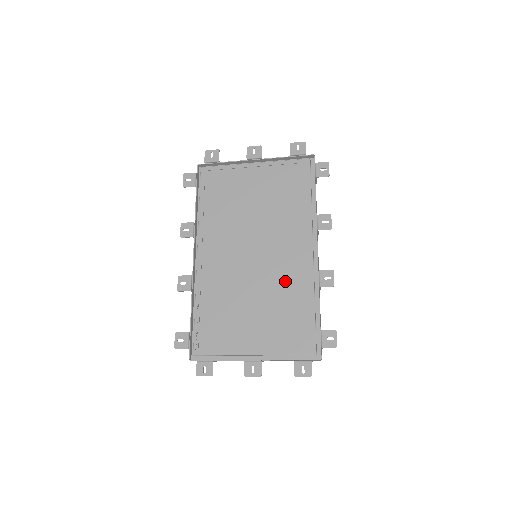
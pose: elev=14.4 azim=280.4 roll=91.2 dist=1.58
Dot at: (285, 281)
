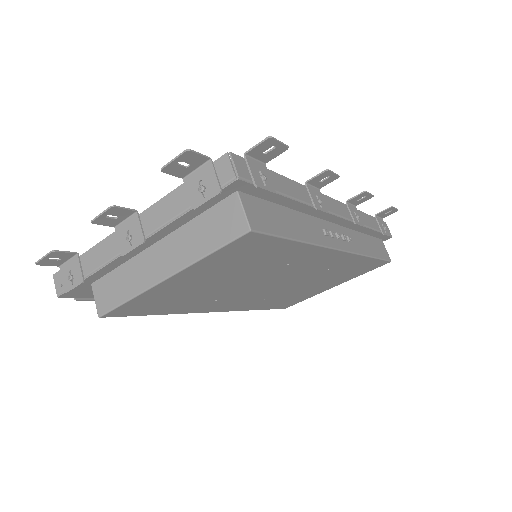
Dot at: occluded
